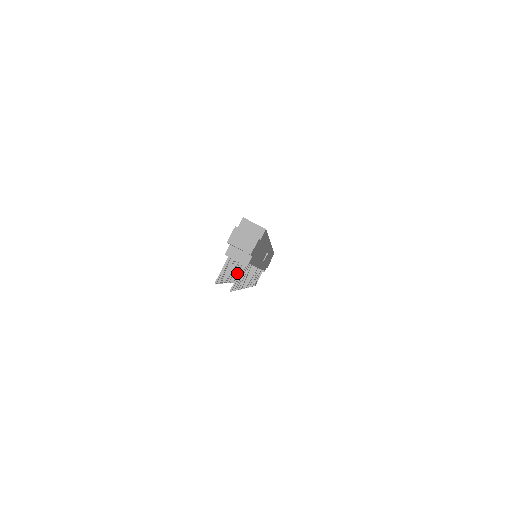
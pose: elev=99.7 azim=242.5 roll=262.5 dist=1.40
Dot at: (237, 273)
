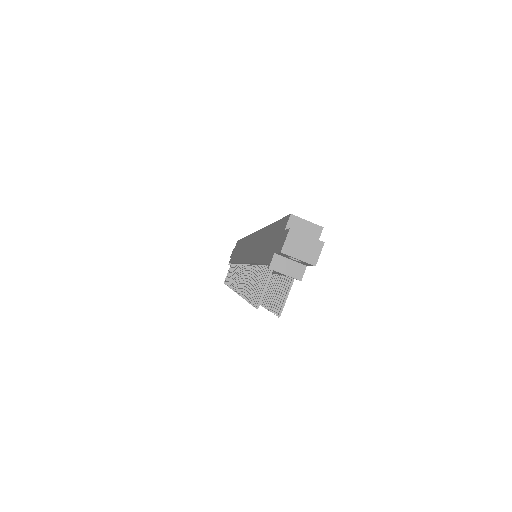
Dot at: (242, 281)
